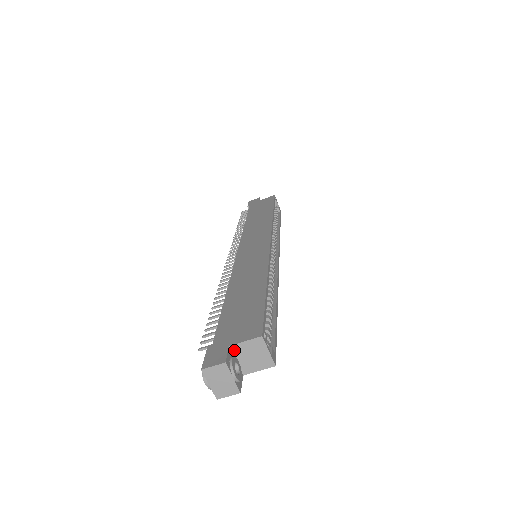
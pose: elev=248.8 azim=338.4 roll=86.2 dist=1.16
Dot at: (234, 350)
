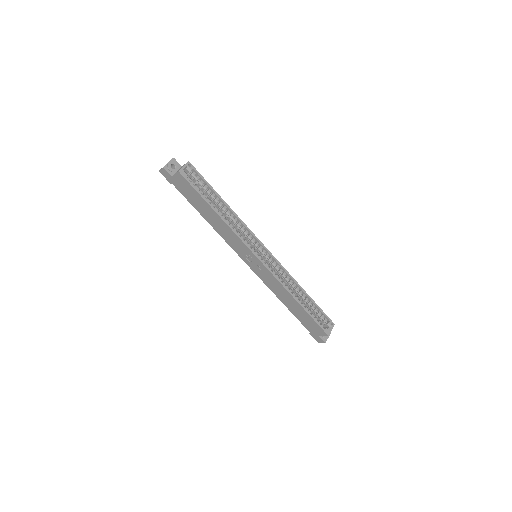
Dot at: occluded
